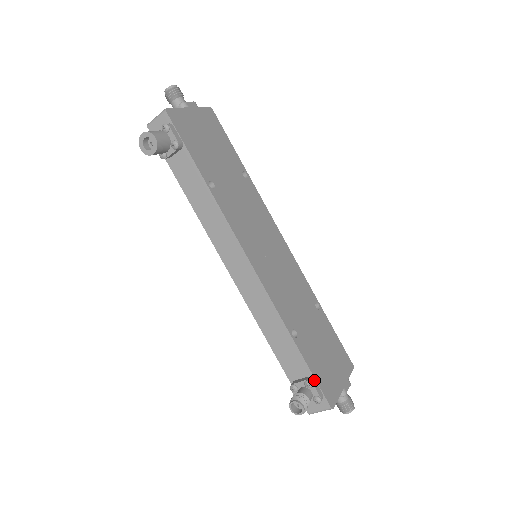
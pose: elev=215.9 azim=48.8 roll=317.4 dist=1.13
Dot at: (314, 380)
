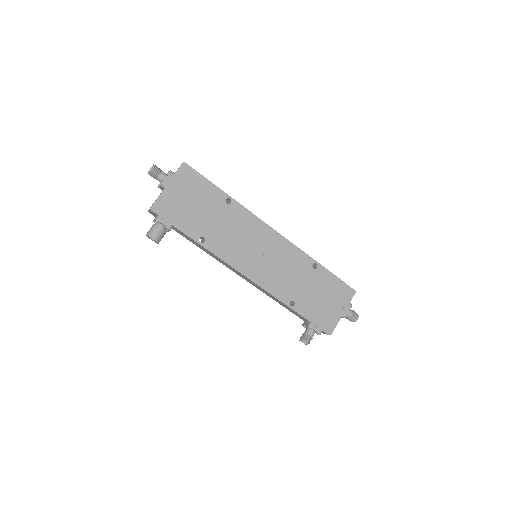
Dot at: (313, 325)
